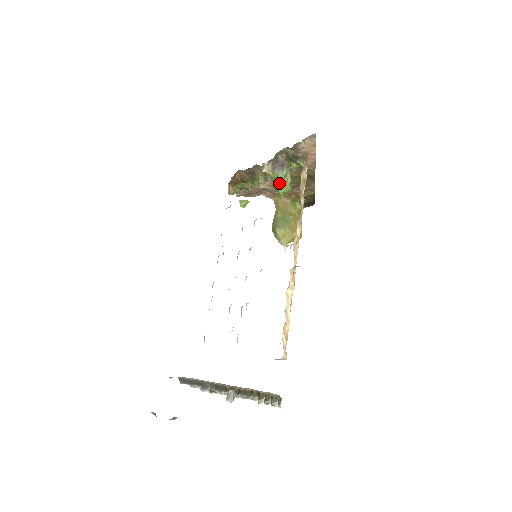
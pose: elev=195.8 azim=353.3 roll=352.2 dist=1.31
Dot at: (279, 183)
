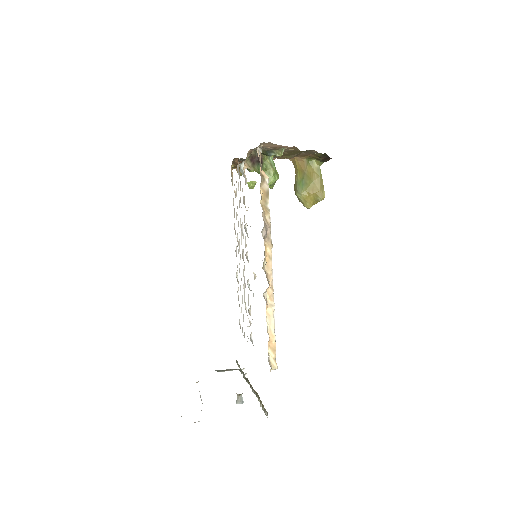
Dot at: occluded
